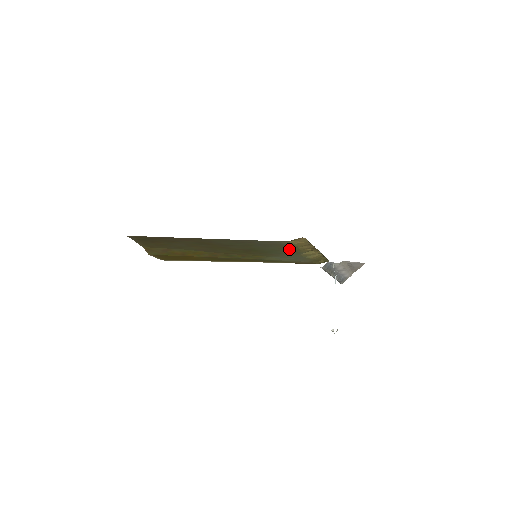
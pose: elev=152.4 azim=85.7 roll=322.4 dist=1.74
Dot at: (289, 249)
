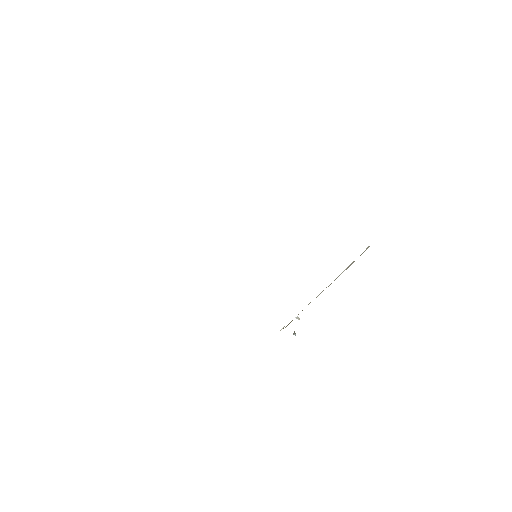
Dot at: occluded
